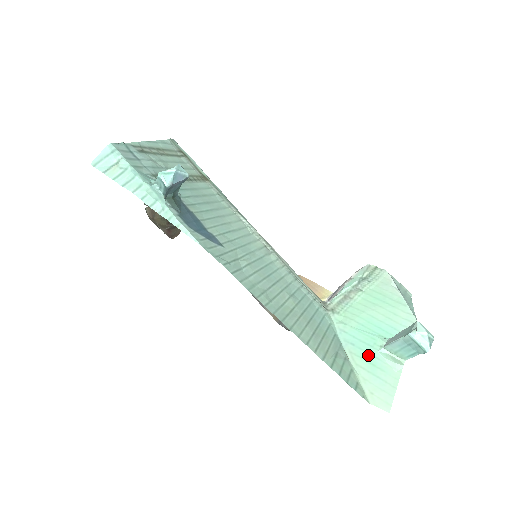
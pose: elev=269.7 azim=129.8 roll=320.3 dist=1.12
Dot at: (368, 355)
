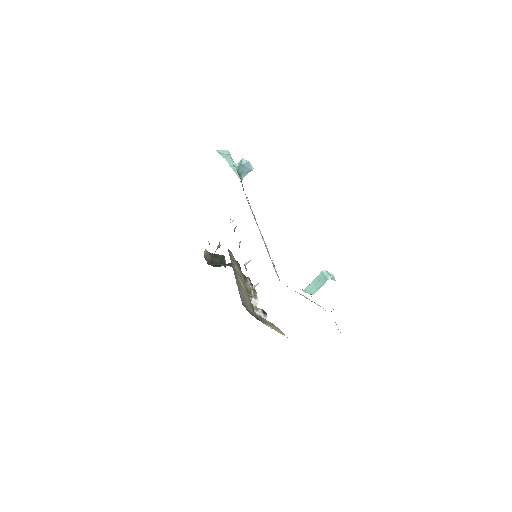
Dot at: occluded
